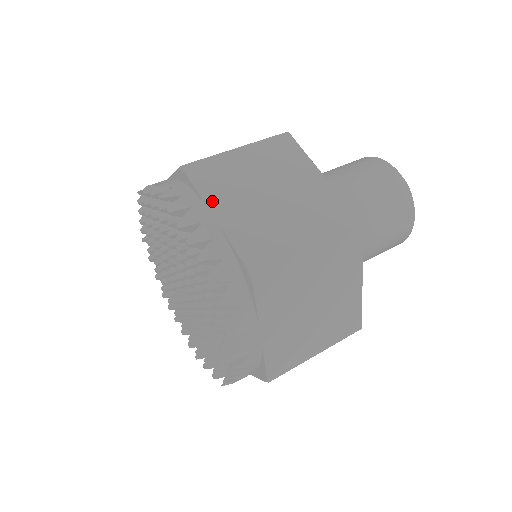
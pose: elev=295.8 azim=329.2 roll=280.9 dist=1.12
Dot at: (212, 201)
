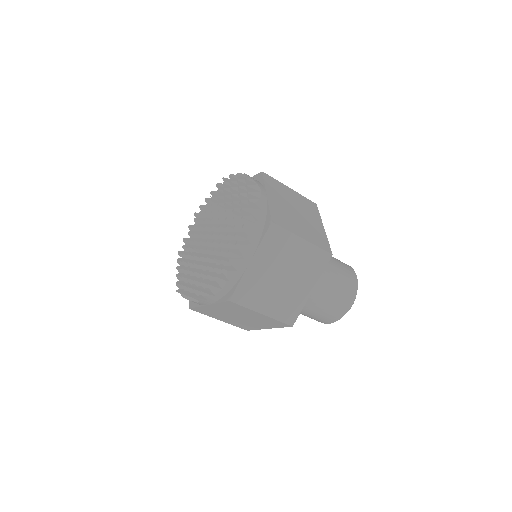
Dot at: (269, 190)
